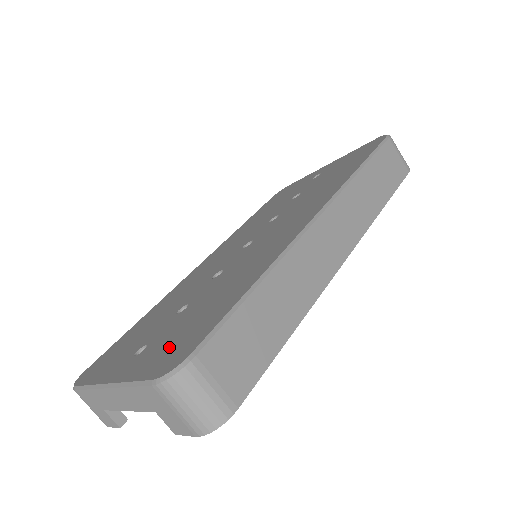
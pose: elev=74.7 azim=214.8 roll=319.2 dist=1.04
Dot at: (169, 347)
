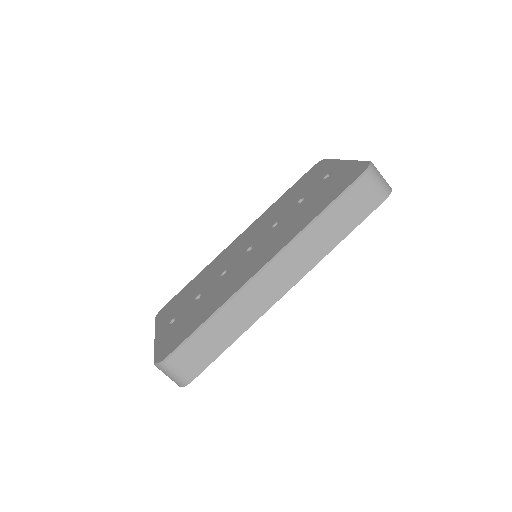
Dot at: (171, 338)
